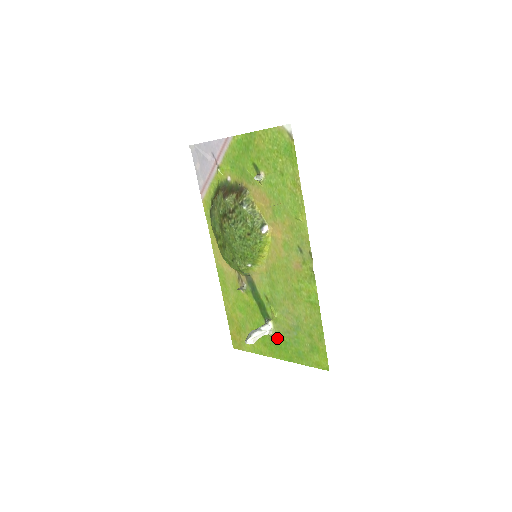
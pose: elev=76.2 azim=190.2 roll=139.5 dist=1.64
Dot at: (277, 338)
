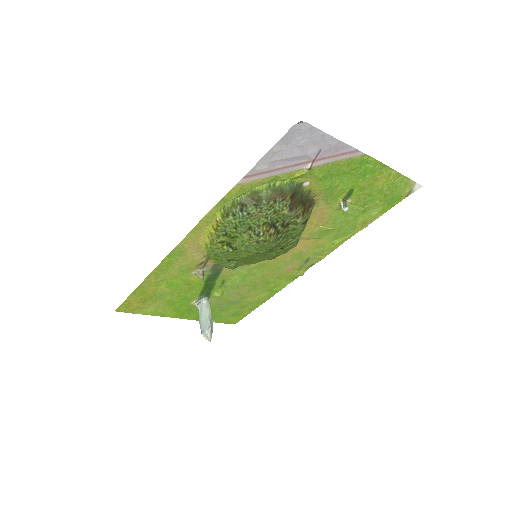
Dot at: occluded
